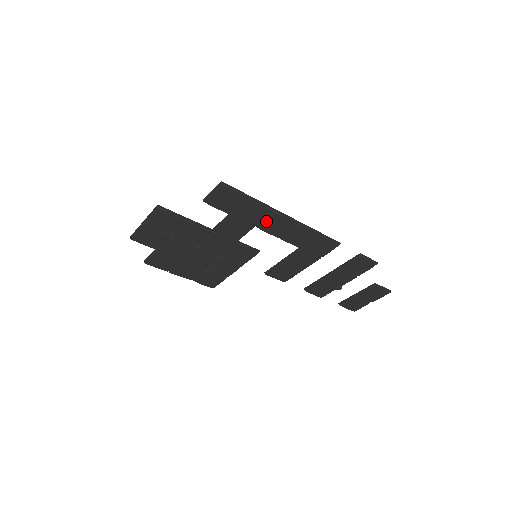
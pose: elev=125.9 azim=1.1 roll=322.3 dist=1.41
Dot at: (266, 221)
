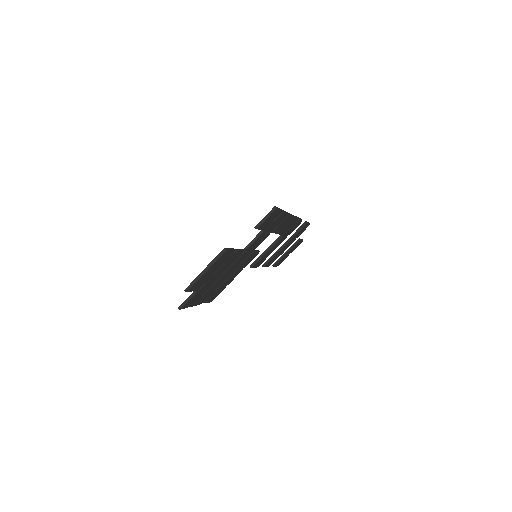
Dot at: (280, 224)
